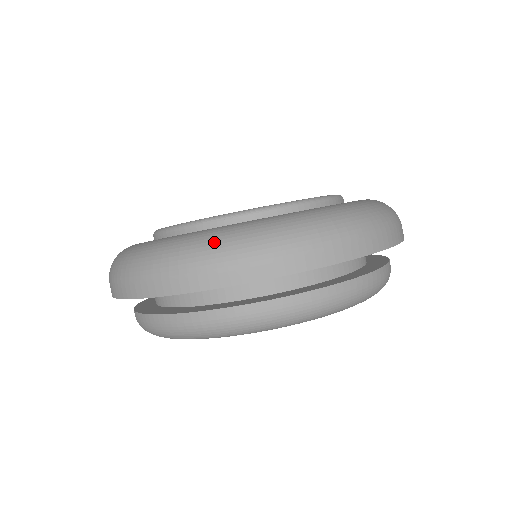
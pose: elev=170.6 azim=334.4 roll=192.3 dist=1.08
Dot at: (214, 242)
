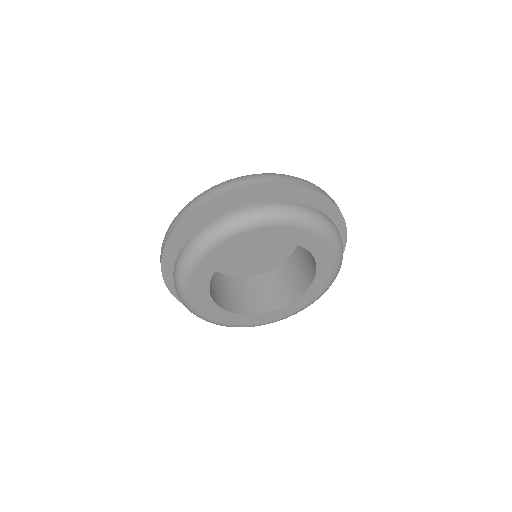
Dot at: occluded
